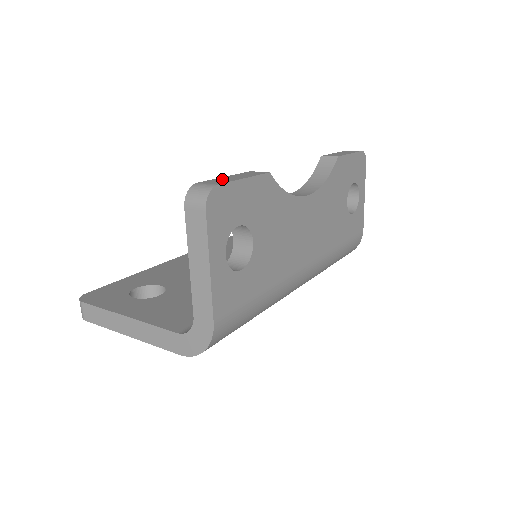
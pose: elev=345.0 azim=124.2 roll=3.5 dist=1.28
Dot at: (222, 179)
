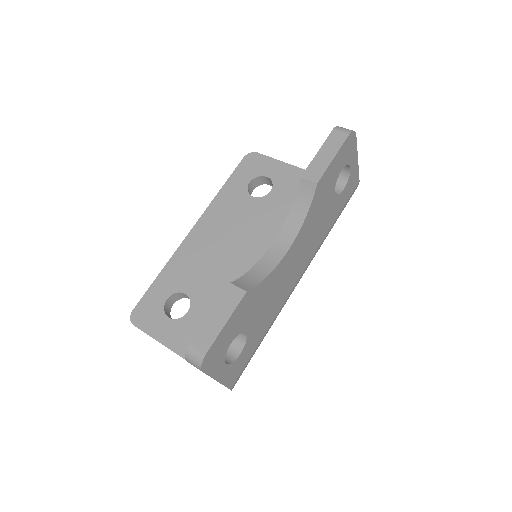
Dot at: (208, 328)
